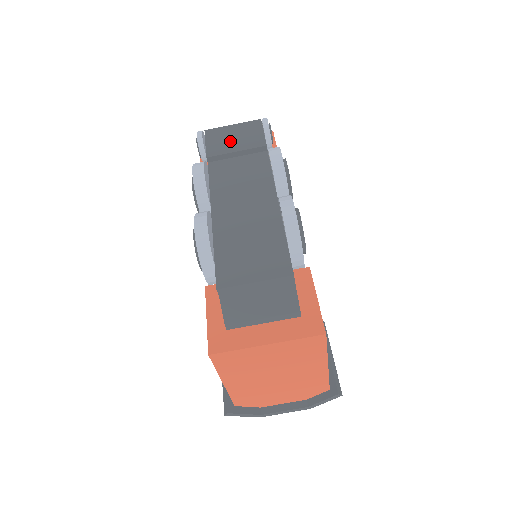
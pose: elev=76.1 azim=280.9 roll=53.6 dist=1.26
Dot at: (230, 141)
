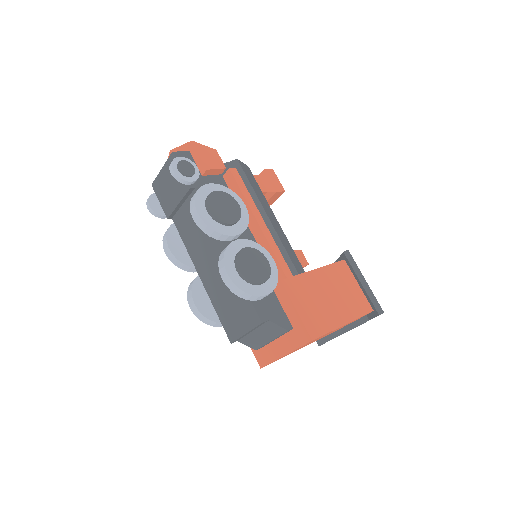
Dot at: (169, 193)
